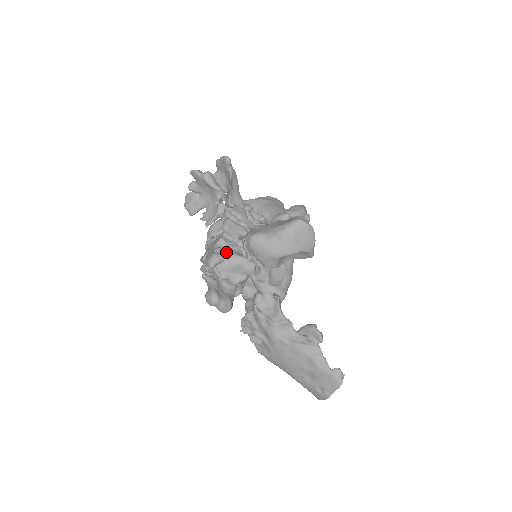
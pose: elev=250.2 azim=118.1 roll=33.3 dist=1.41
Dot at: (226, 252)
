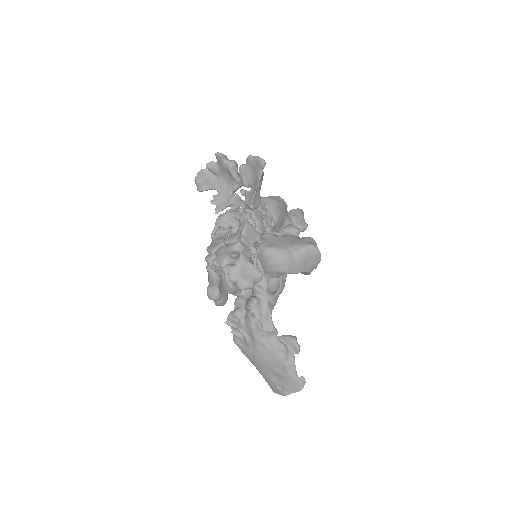
Dot at: (241, 257)
